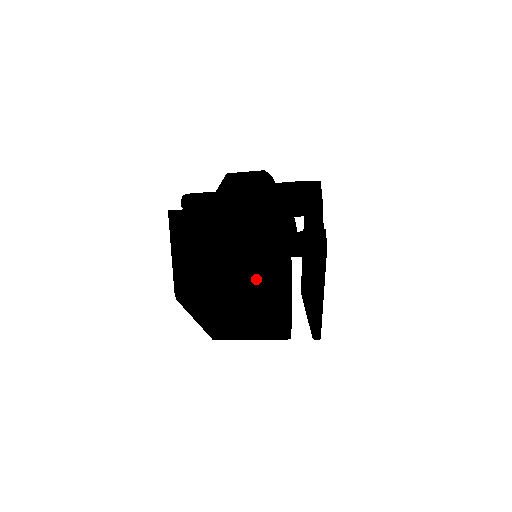
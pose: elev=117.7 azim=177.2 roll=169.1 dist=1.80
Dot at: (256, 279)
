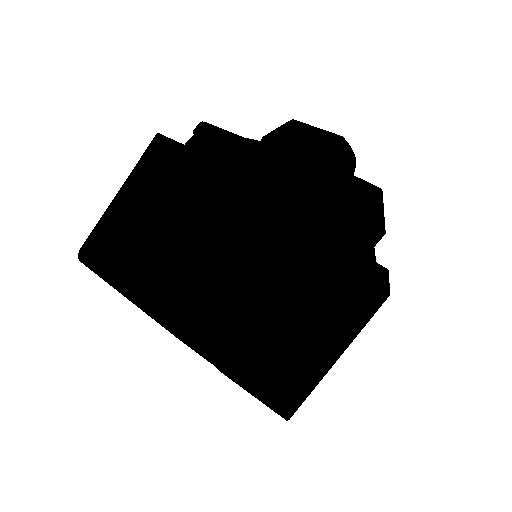
Dot at: (174, 295)
